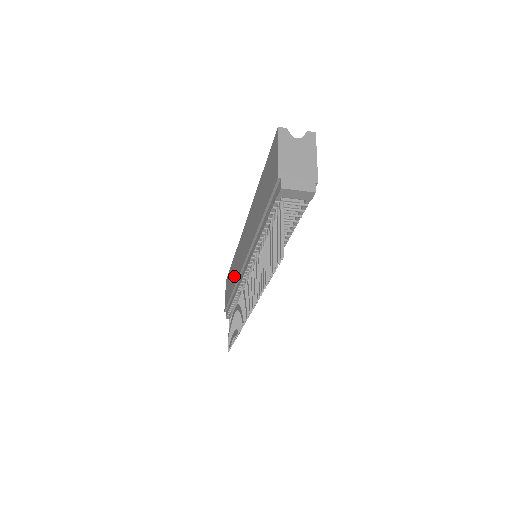
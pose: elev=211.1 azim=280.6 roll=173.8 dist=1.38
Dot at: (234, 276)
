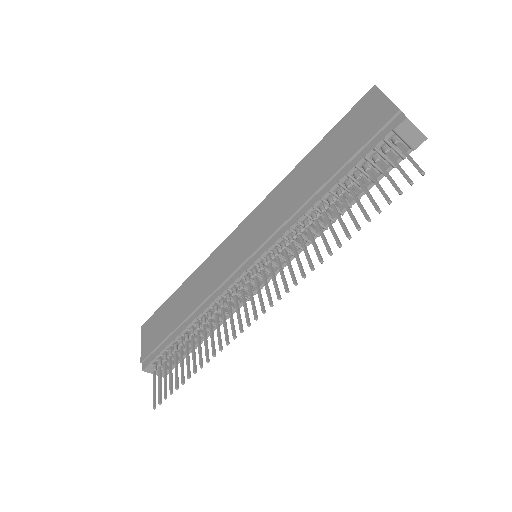
Dot at: (197, 293)
